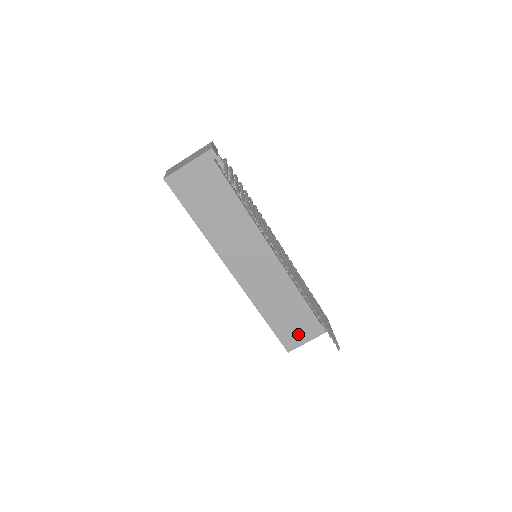
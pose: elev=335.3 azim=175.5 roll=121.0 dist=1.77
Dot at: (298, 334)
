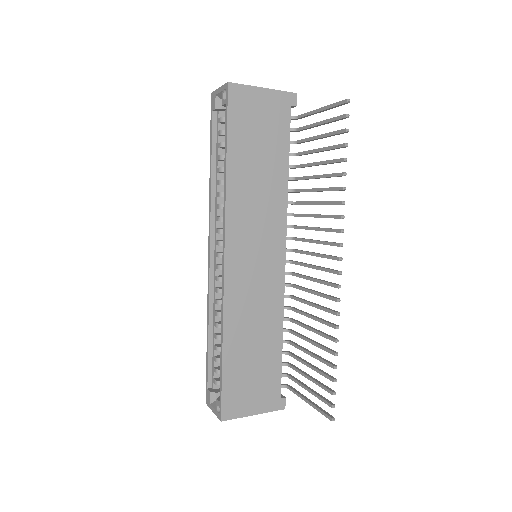
Dot at: (248, 396)
